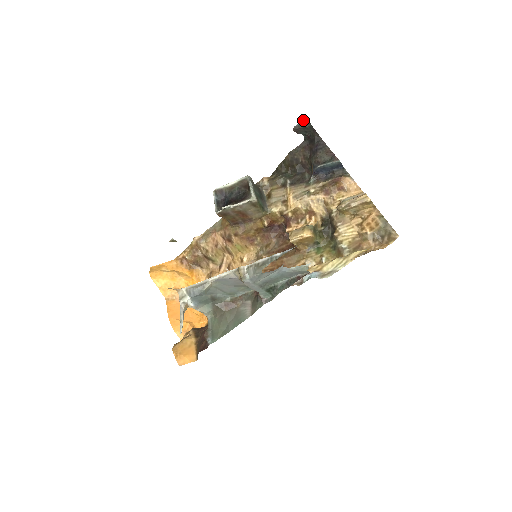
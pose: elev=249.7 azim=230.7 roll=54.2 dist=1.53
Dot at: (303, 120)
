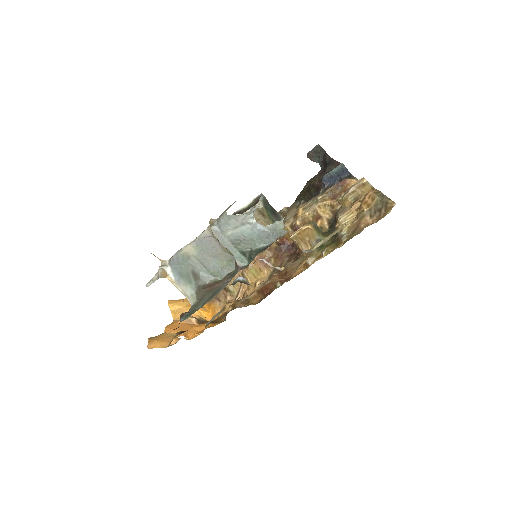
Dot at: (315, 146)
